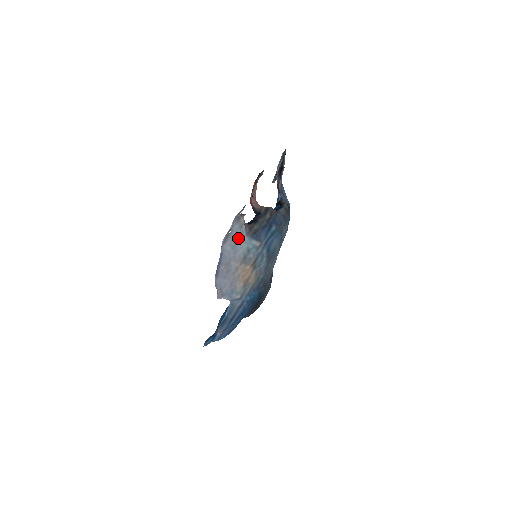
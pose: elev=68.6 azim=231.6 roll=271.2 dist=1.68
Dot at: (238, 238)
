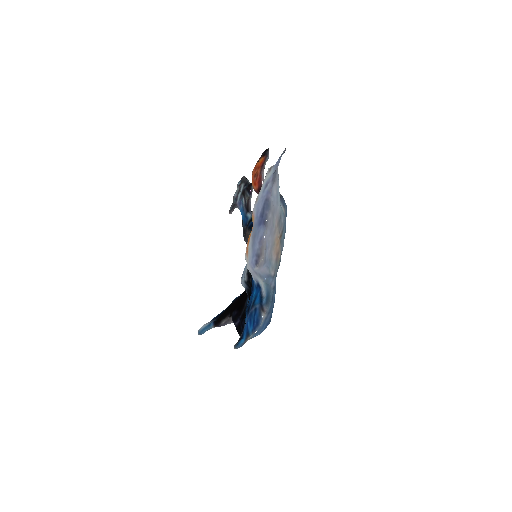
Dot at: (278, 187)
